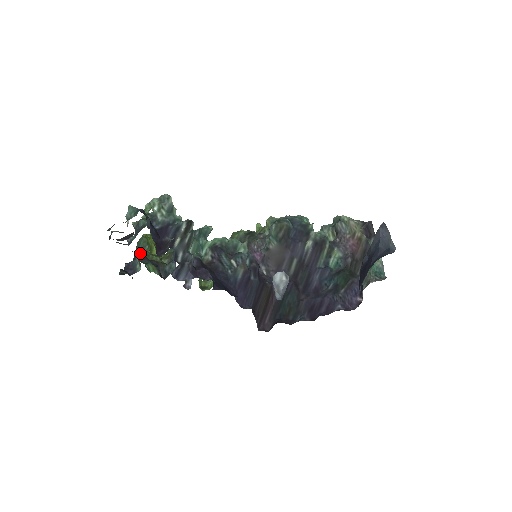
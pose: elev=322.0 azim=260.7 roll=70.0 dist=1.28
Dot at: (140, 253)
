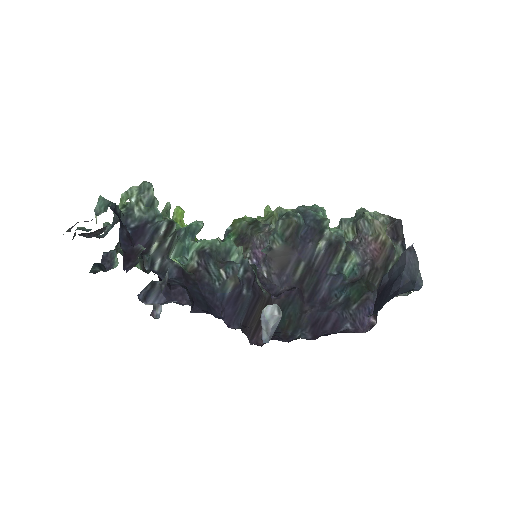
Dot at: occluded
